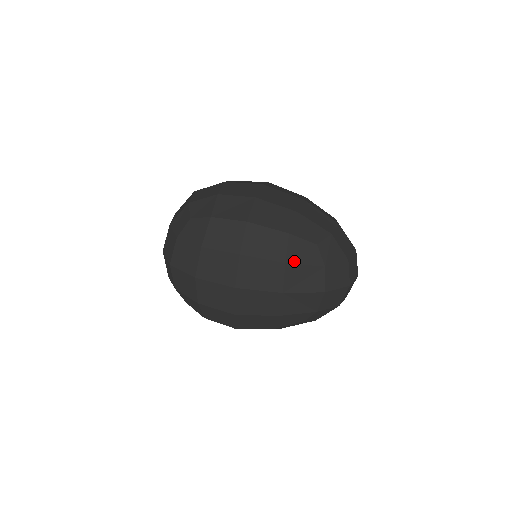
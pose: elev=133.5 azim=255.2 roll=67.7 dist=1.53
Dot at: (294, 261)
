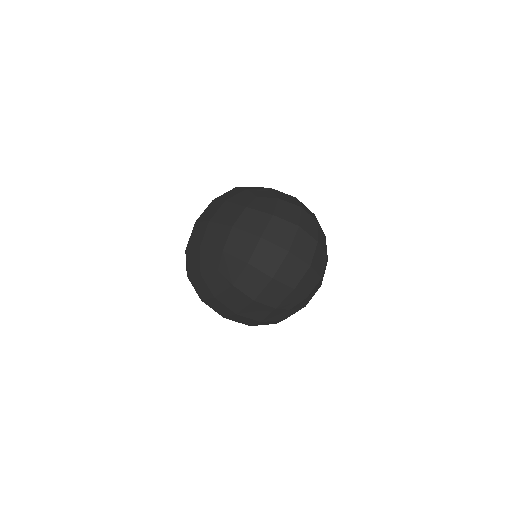
Dot at: (232, 201)
